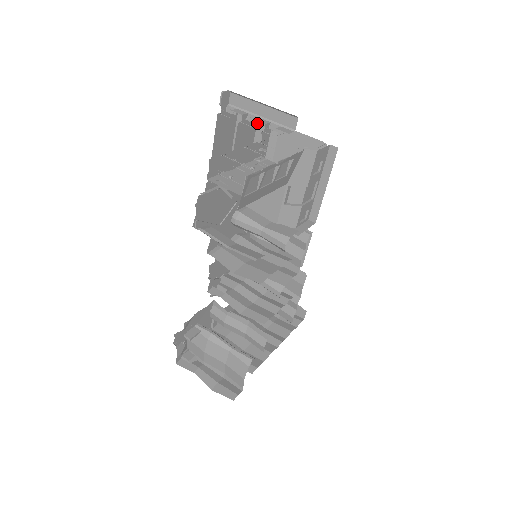
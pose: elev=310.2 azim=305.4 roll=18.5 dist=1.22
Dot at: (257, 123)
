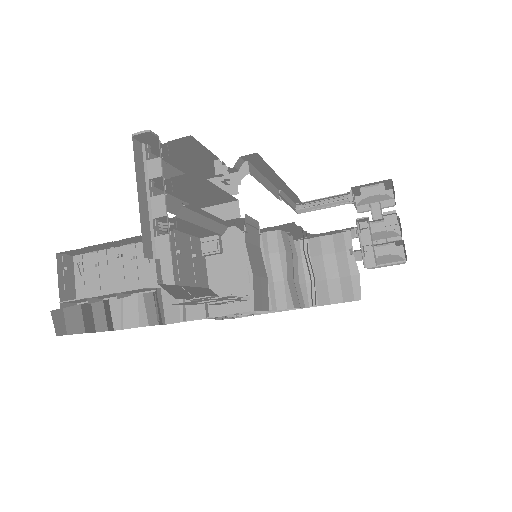
Dot at: (200, 175)
